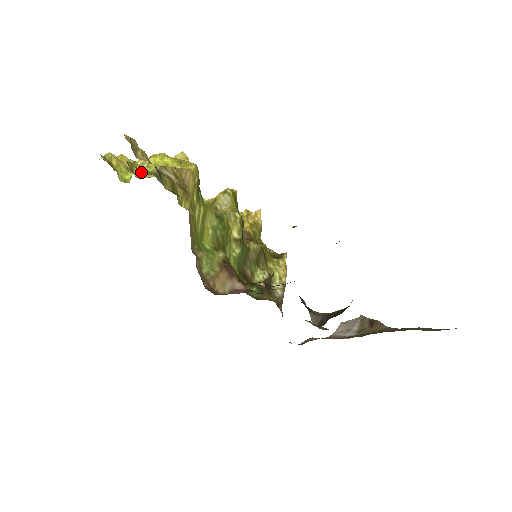
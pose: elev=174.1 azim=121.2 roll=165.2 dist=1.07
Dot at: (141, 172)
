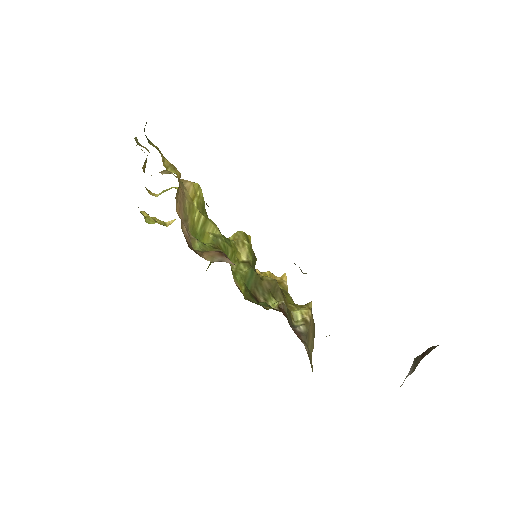
Dot at: occluded
